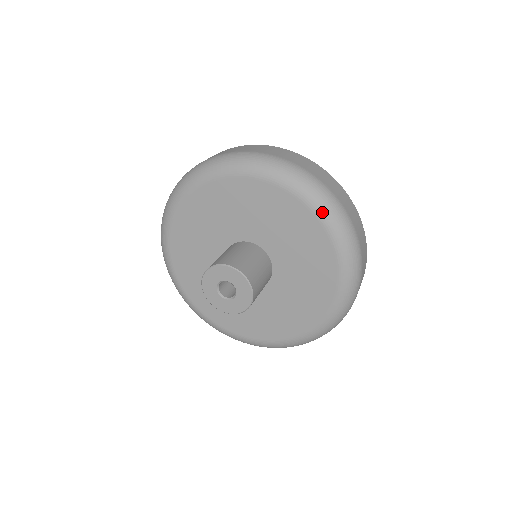
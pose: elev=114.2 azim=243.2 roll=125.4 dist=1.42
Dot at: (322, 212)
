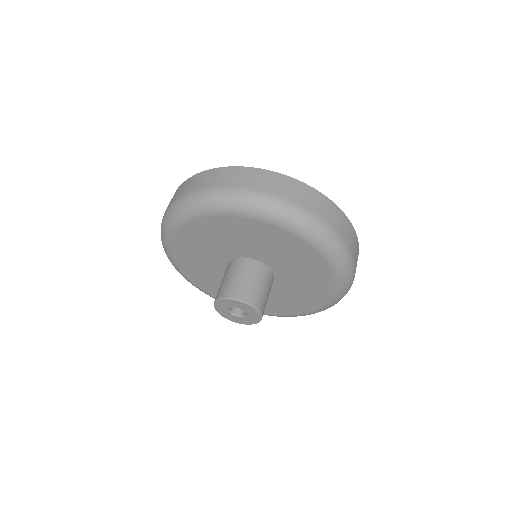
Dot at: (321, 247)
